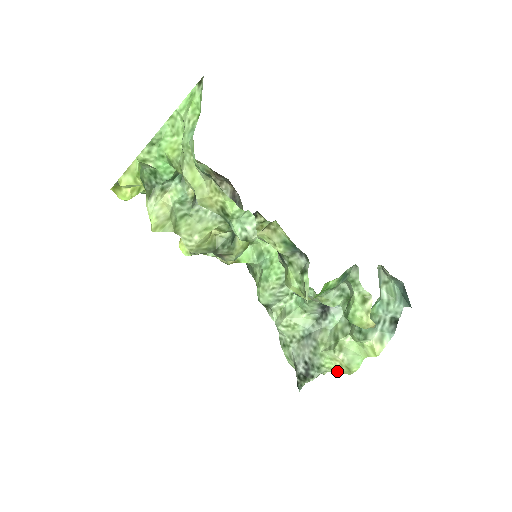
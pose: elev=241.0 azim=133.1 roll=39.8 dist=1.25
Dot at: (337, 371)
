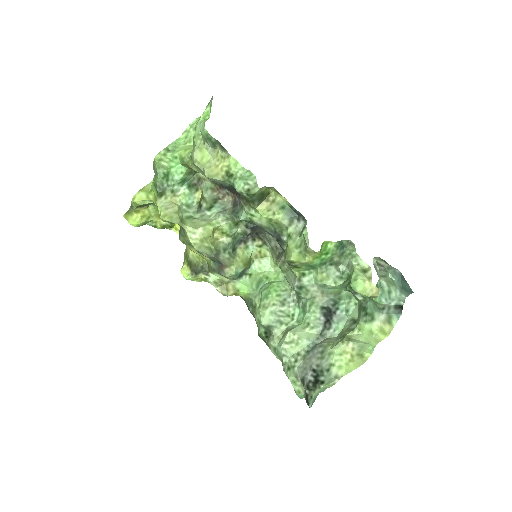
Dot at: (349, 369)
